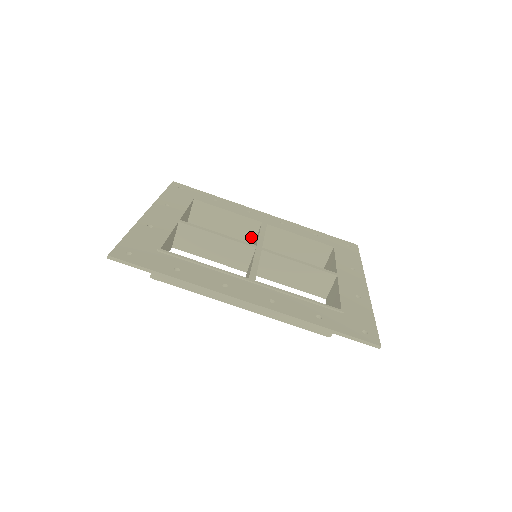
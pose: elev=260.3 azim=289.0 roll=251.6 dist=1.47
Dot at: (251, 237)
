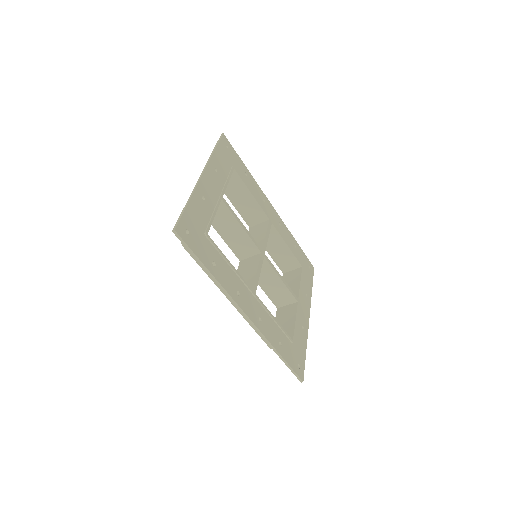
Dot at: (252, 222)
